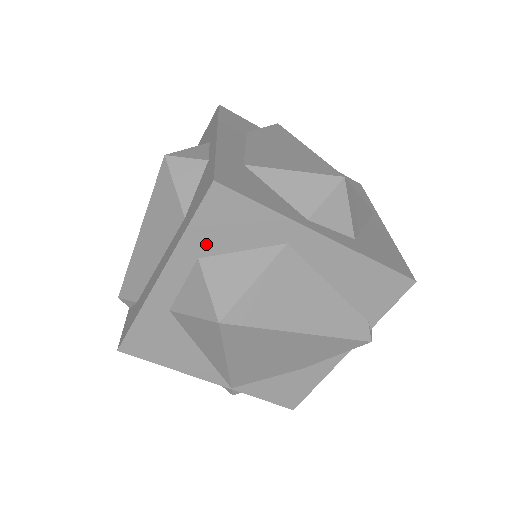
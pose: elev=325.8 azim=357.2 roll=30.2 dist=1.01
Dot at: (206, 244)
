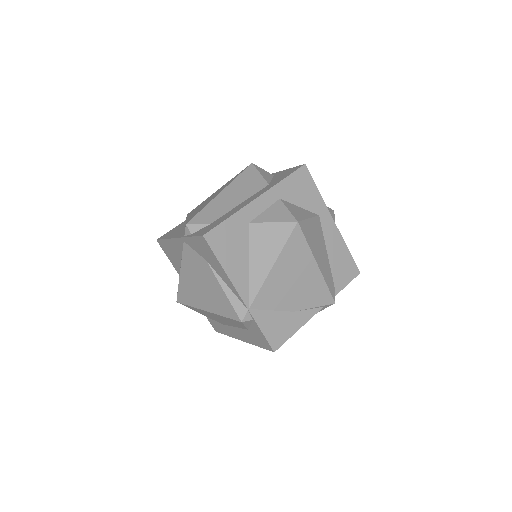
Dot at: (287, 193)
